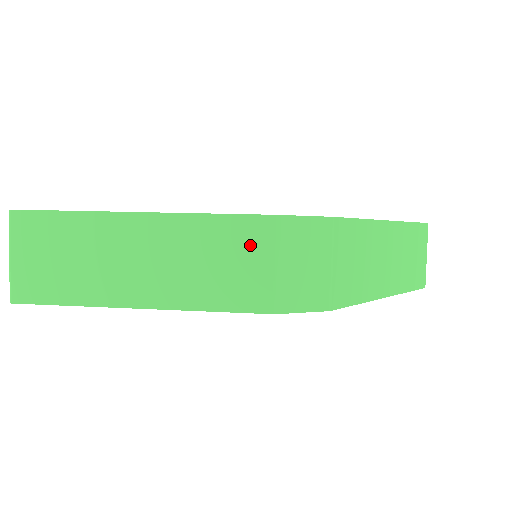
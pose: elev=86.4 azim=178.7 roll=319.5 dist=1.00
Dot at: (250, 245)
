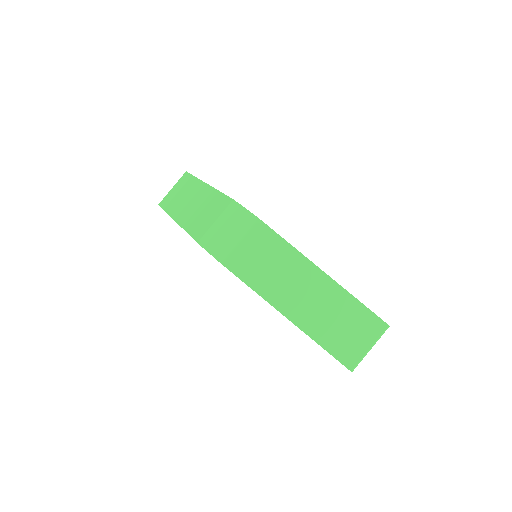
Dot at: (217, 209)
